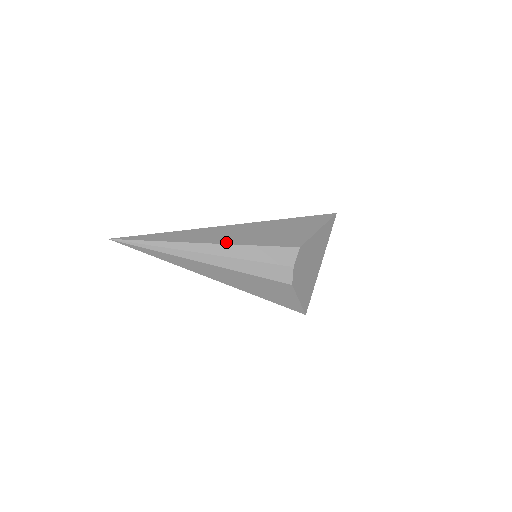
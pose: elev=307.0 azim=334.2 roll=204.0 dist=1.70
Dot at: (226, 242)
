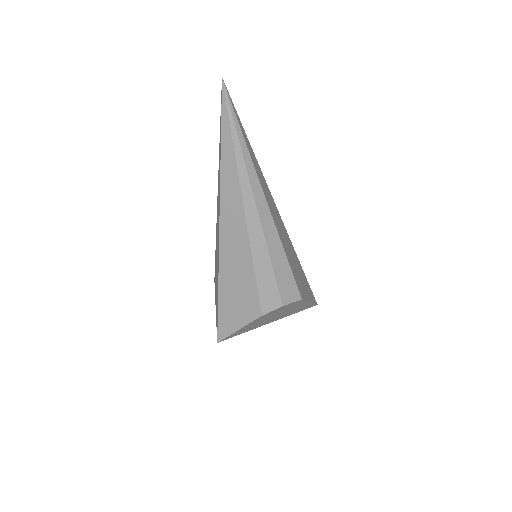
Dot at: (275, 221)
